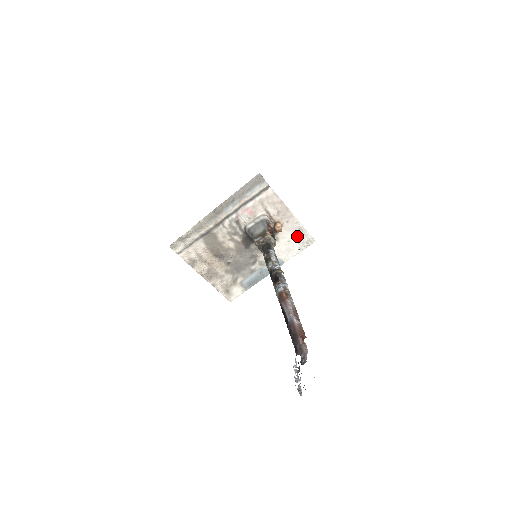
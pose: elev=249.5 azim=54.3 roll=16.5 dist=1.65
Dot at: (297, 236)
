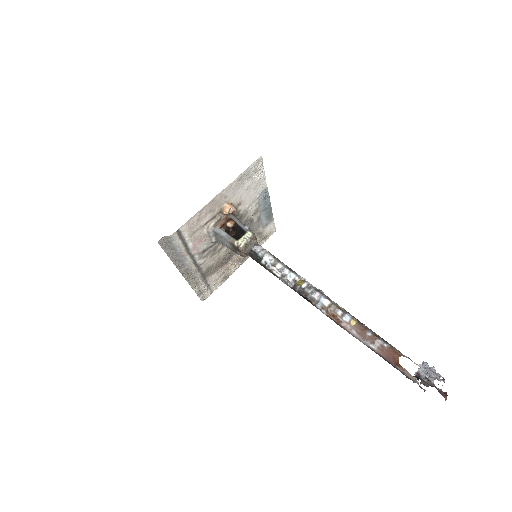
Dot at: (246, 181)
